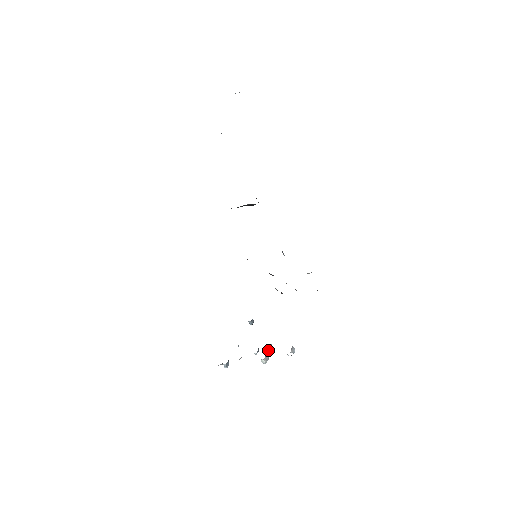
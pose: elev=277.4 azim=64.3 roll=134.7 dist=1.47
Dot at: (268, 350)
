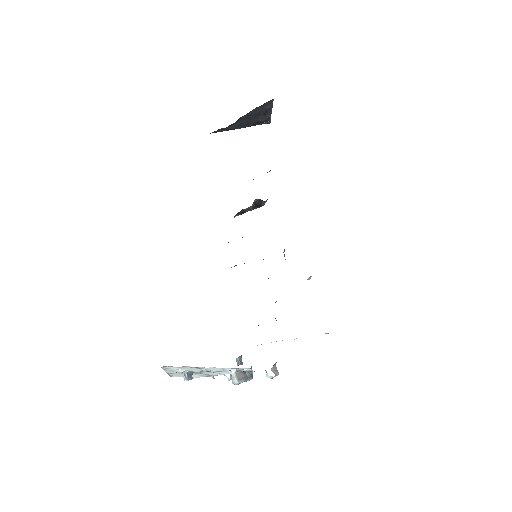
Dot at: (245, 372)
